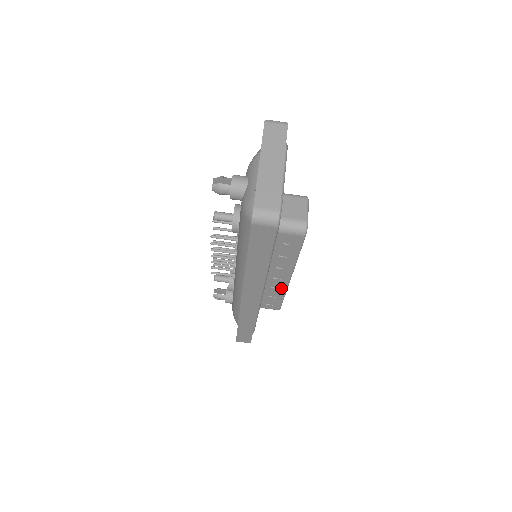
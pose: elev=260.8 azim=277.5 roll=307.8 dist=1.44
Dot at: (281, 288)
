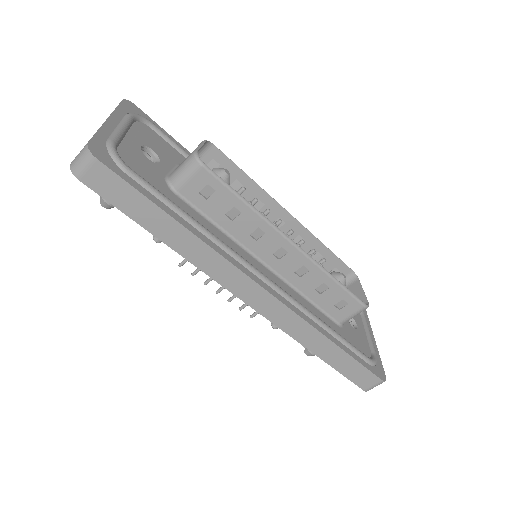
Dot at: (309, 267)
